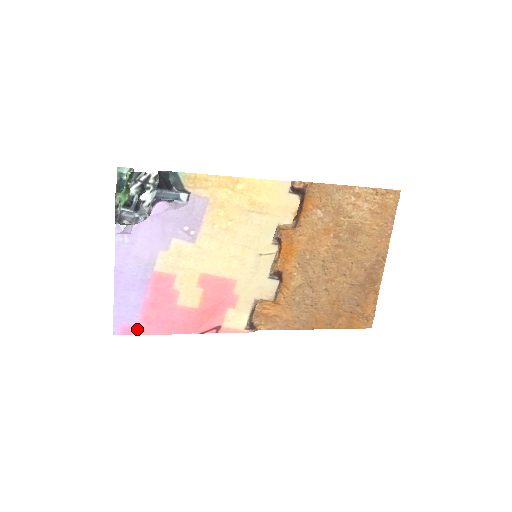
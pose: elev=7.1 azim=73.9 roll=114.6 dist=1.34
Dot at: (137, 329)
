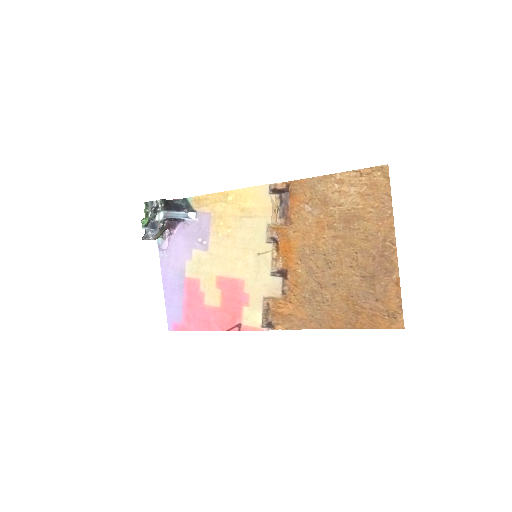
Dot at: (182, 326)
